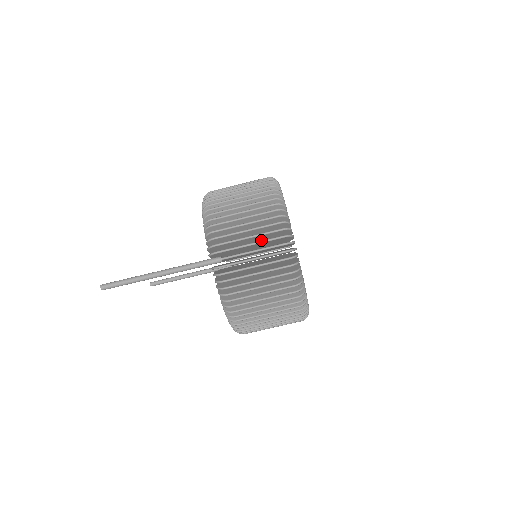
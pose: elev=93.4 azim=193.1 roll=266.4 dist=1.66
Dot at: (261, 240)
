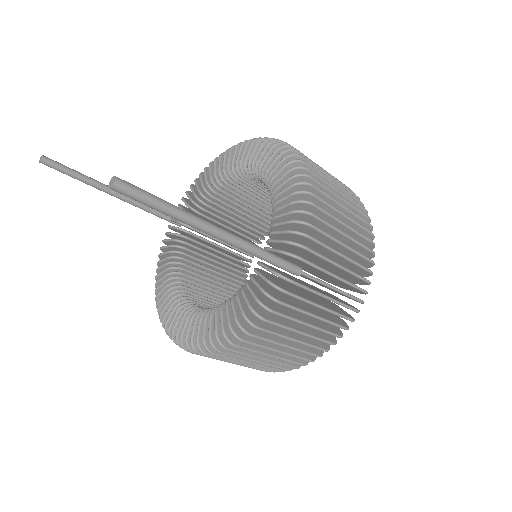
Dot at: (328, 269)
